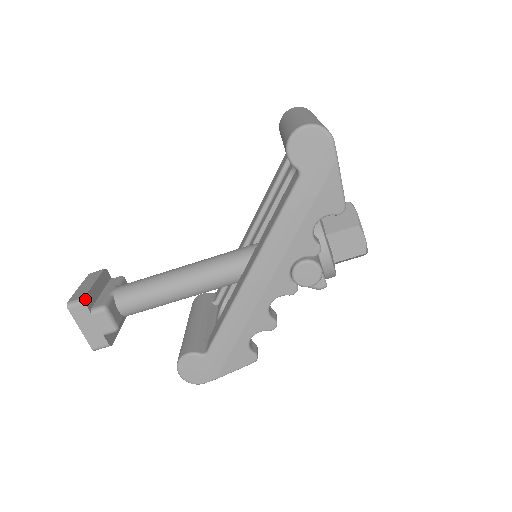
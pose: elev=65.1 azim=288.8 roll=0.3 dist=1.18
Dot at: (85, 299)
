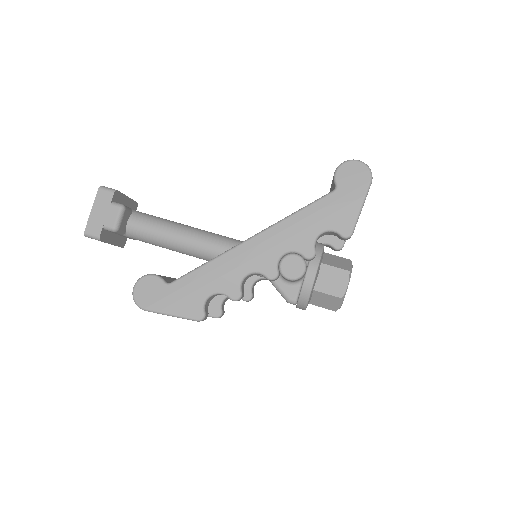
Dot at: (116, 191)
